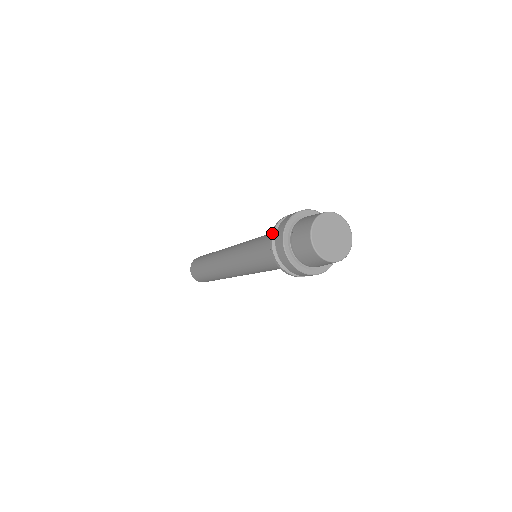
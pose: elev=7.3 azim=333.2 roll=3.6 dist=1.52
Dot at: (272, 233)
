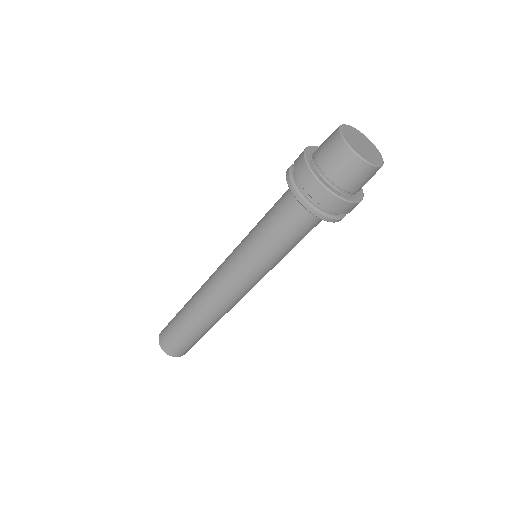
Dot at: (292, 165)
